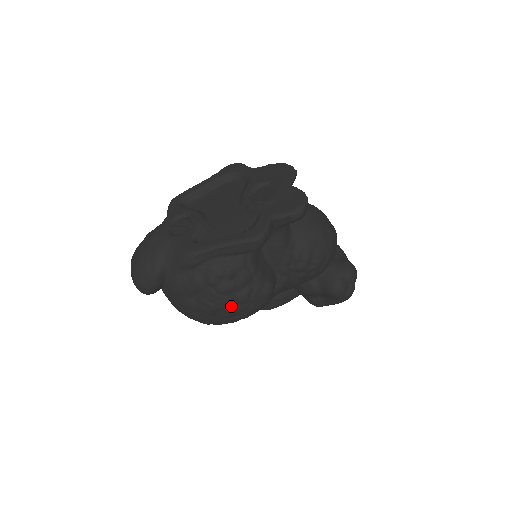
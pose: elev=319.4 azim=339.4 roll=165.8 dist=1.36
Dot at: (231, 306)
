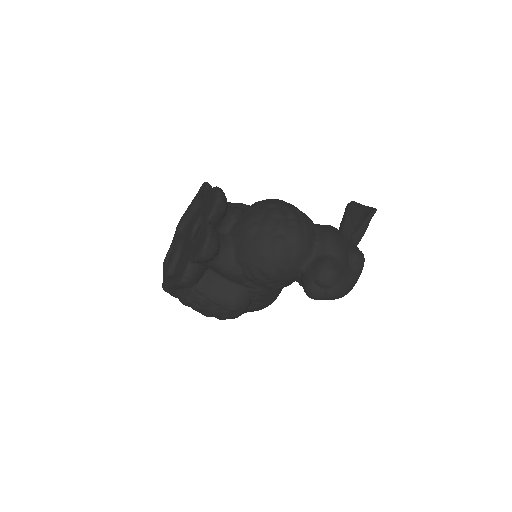
Dot at: (215, 316)
